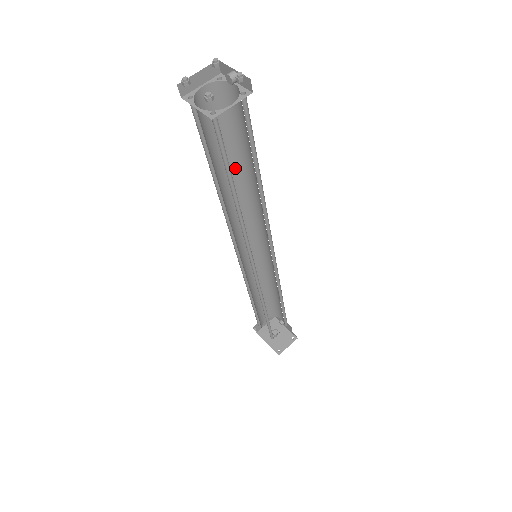
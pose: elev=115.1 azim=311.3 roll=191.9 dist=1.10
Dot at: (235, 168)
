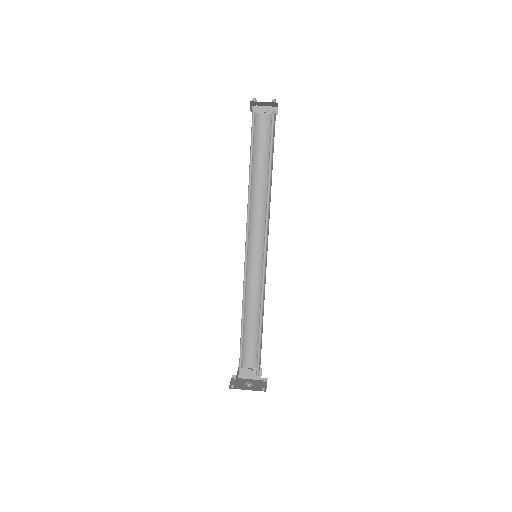
Dot at: occluded
